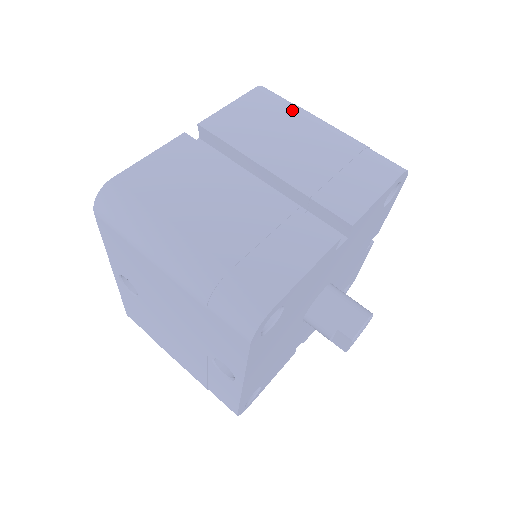
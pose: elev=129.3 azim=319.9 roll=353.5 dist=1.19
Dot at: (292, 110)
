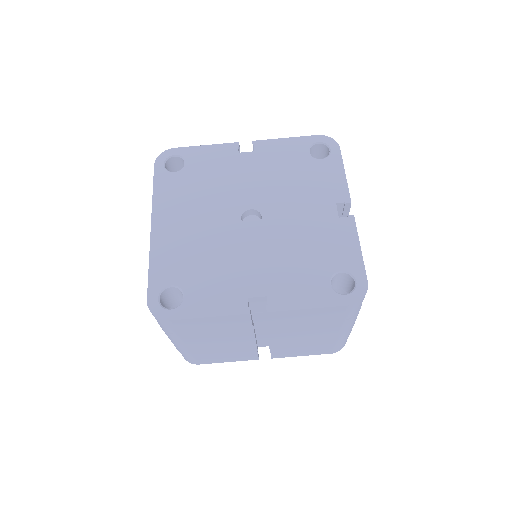
Dot at: (341, 323)
